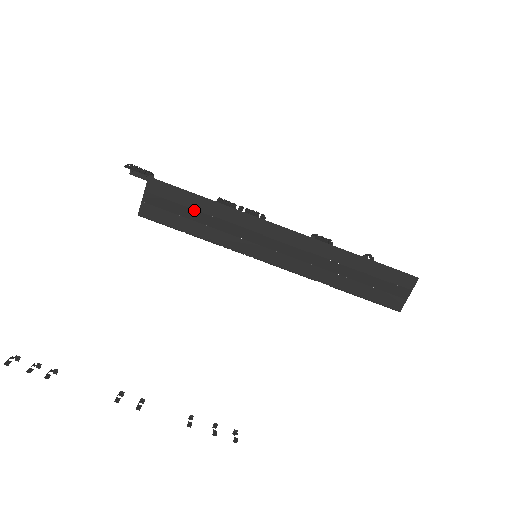
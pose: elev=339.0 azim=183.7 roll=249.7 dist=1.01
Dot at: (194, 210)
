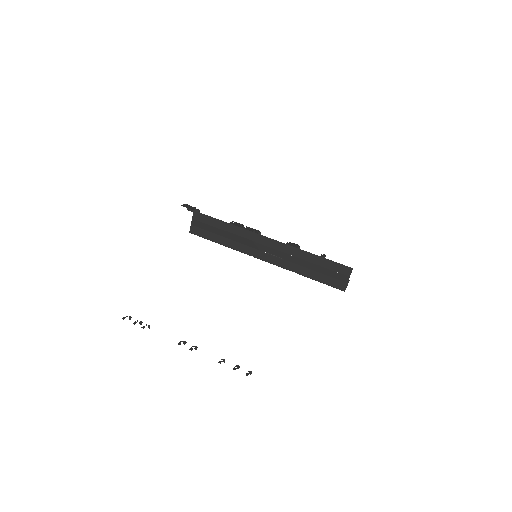
Dot at: (218, 229)
